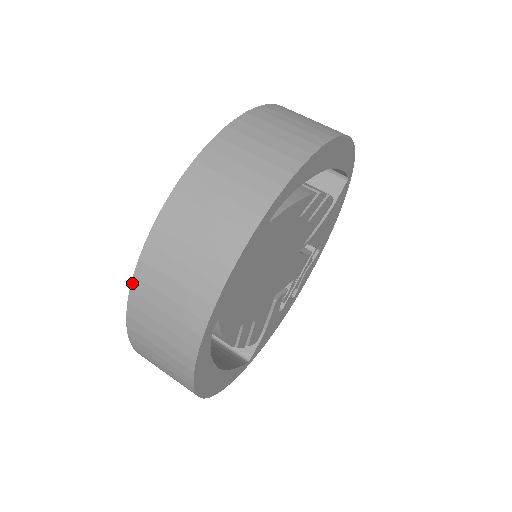
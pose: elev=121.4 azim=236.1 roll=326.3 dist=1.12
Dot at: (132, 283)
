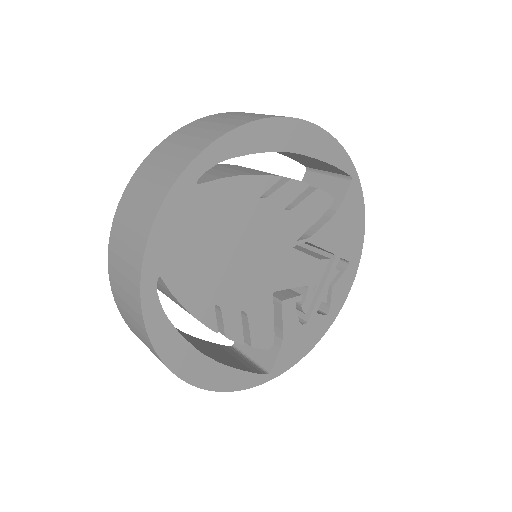
Dot at: (108, 256)
